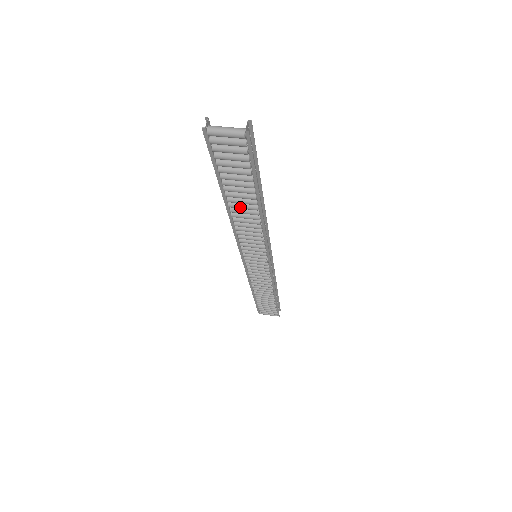
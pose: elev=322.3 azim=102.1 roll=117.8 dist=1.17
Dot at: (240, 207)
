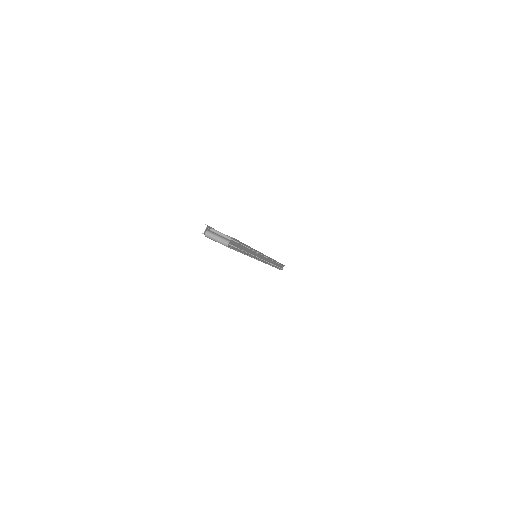
Dot at: occluded
